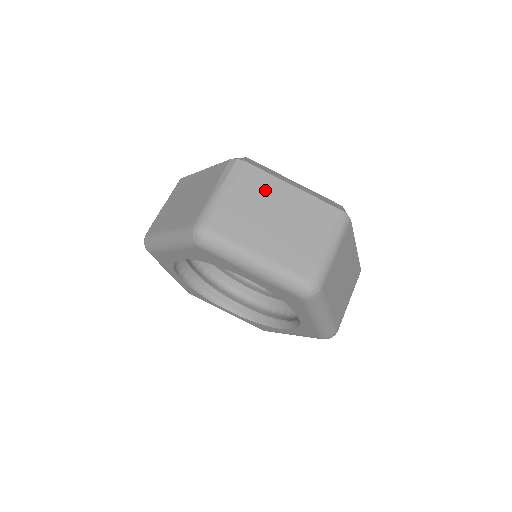
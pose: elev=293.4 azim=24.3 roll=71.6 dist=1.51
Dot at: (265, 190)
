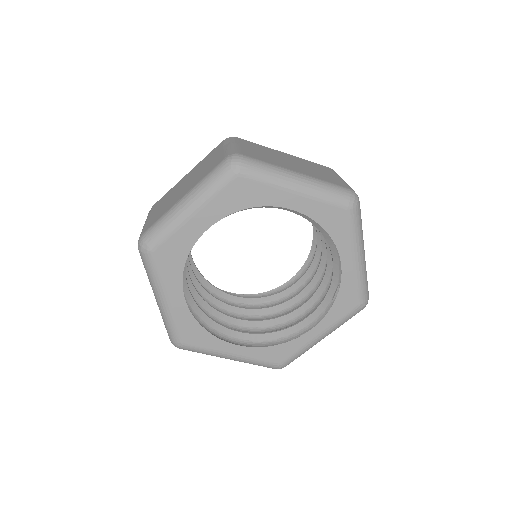
Dot at: (170, 193)
